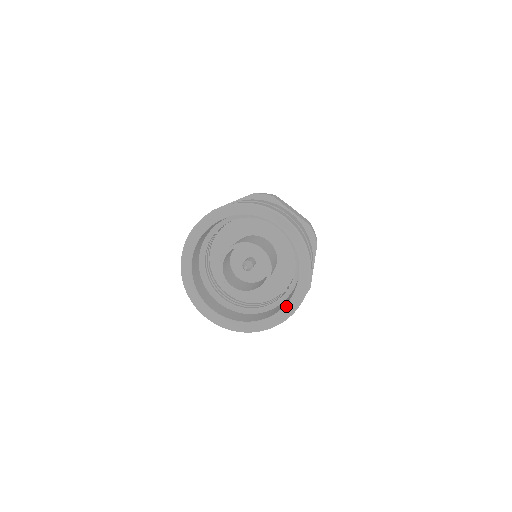
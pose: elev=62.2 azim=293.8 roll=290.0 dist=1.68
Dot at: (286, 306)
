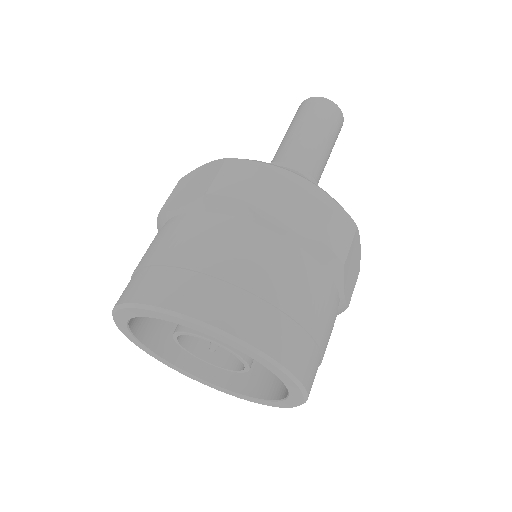
Dot at: (283, 401)
